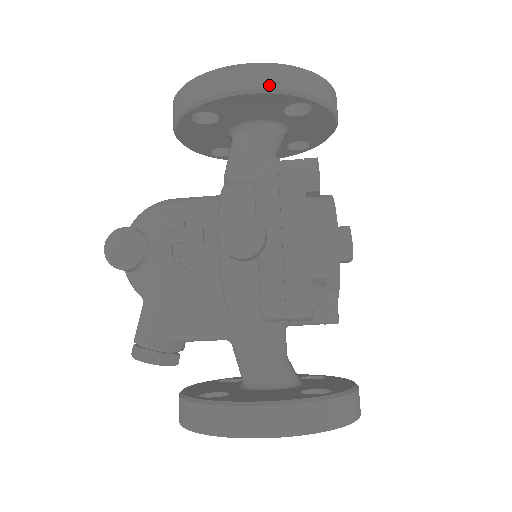
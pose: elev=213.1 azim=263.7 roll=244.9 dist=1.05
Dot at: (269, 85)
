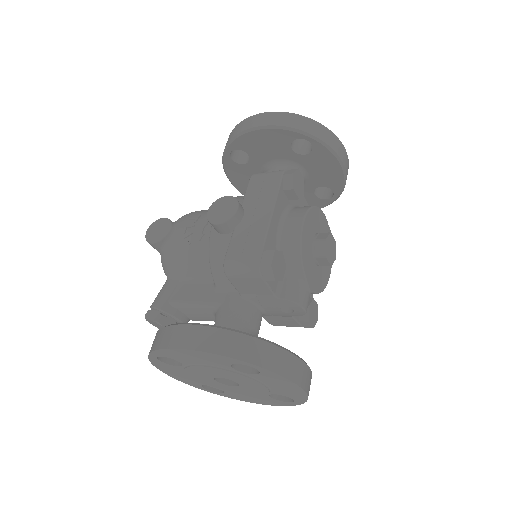
Dot at: (273, 123)
